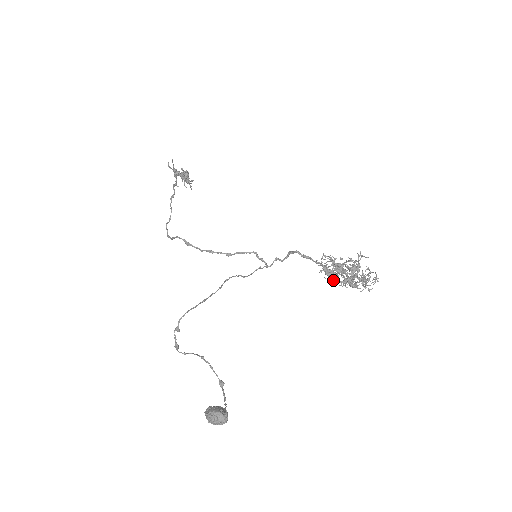
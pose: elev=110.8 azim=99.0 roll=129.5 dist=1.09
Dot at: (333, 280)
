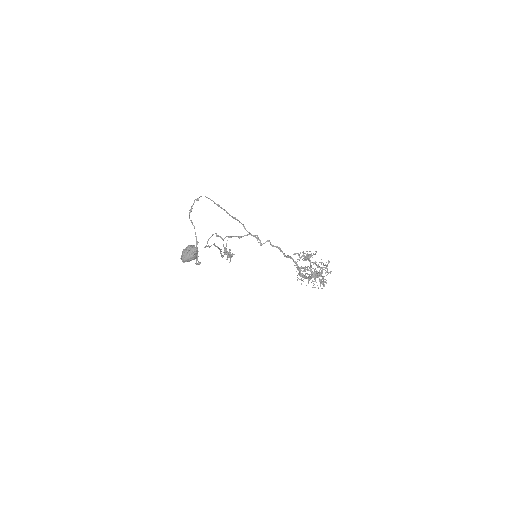
Dot at: (301, 274)
